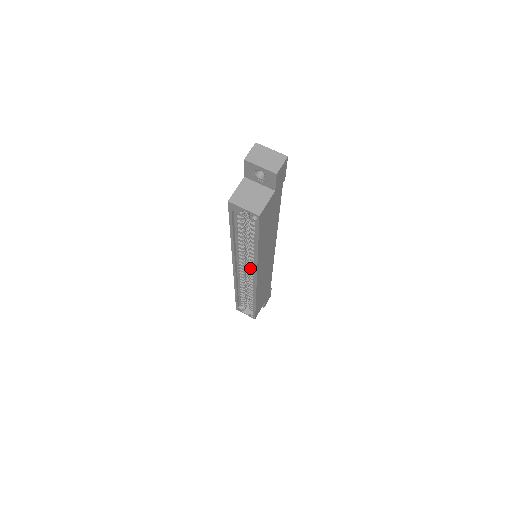
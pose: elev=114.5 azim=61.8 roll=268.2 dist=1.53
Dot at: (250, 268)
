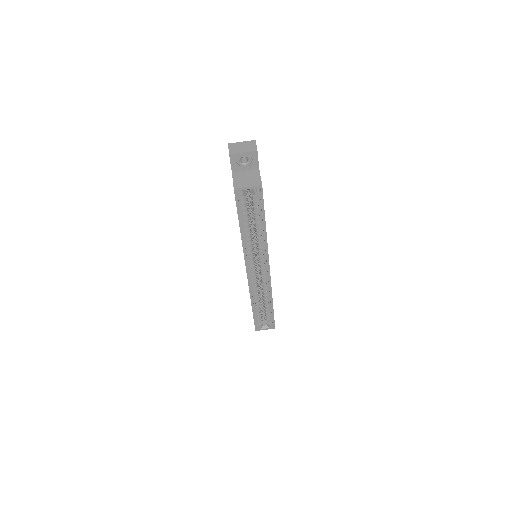
Dot at: (260, 261)
